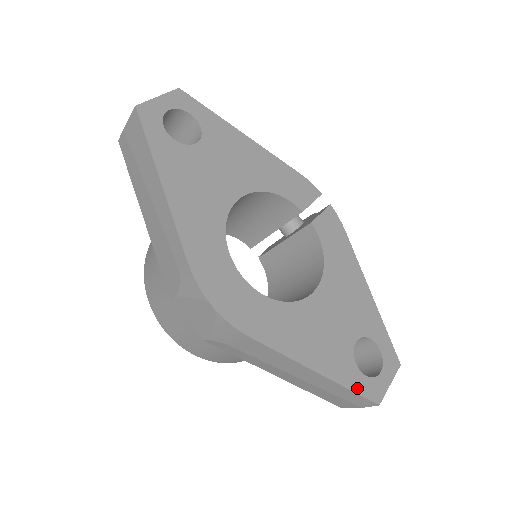
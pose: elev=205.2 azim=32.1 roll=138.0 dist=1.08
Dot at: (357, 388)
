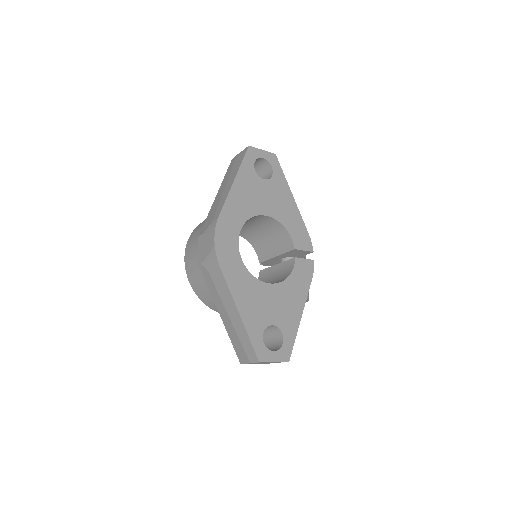
Dot at: (254, 342)
